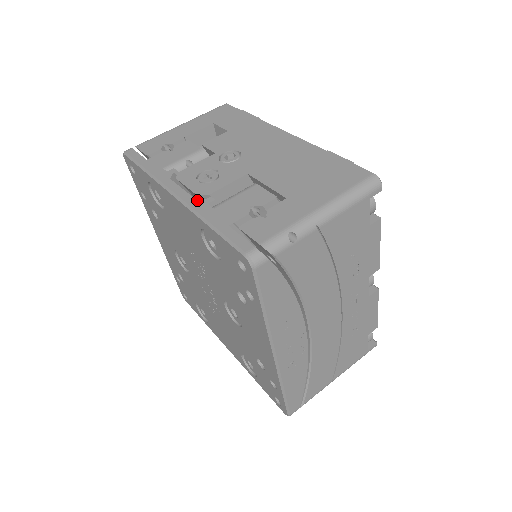
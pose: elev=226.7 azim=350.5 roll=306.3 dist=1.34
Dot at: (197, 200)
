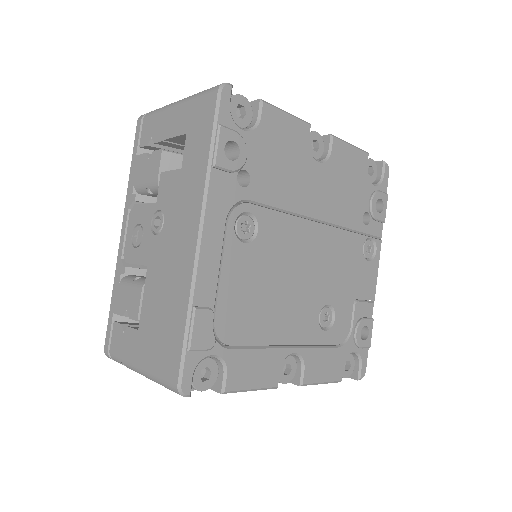
Dot at: (120, 261)
